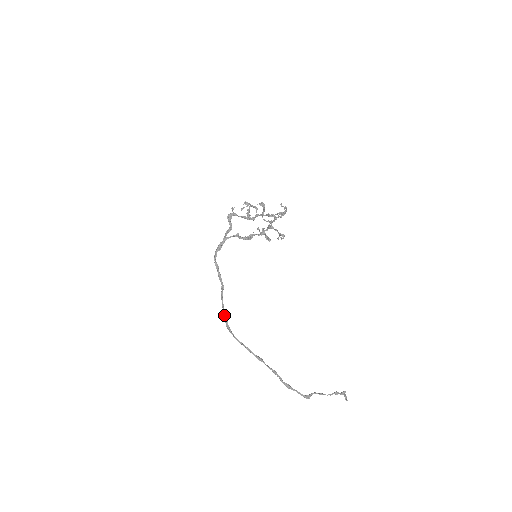
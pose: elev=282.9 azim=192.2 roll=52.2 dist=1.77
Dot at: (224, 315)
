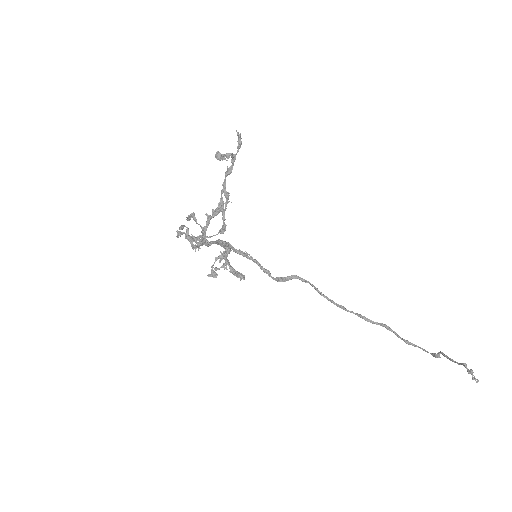
Dot at: occluded
